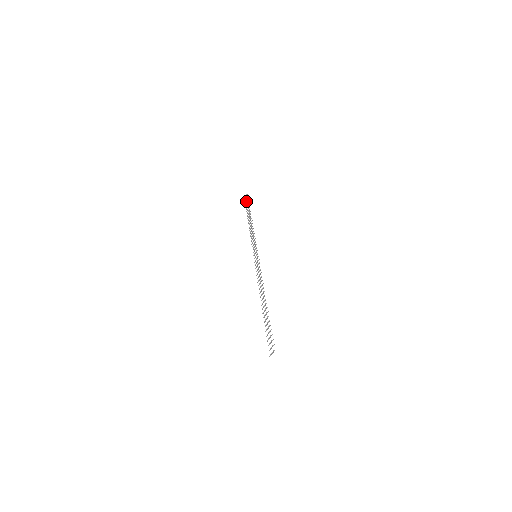
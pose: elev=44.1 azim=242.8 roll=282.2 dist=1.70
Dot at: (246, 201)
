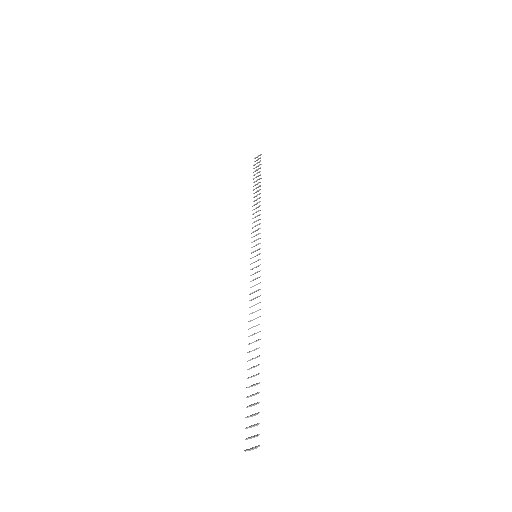
Dot at: (256, 163)
